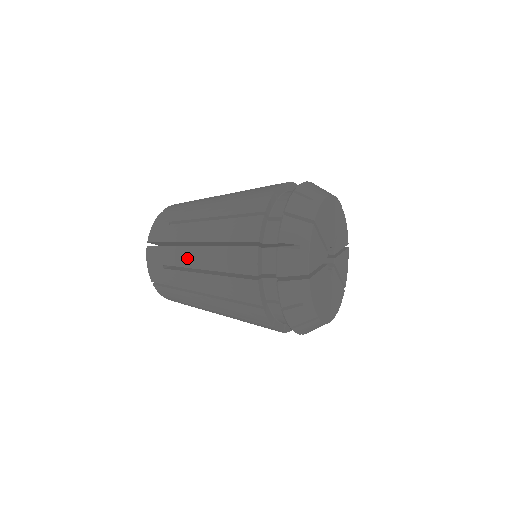
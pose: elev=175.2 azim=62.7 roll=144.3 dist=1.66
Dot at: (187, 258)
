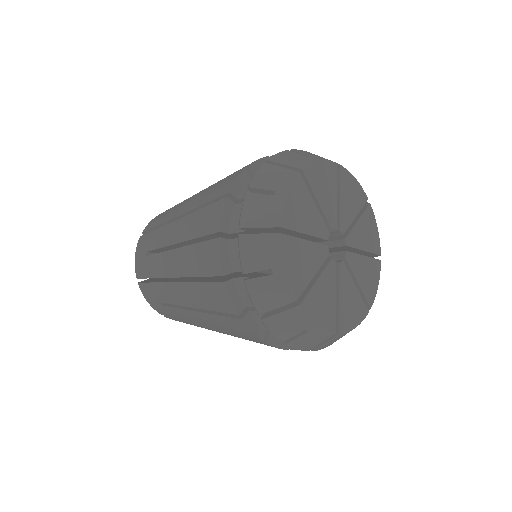
Dot at: (165, 236)
